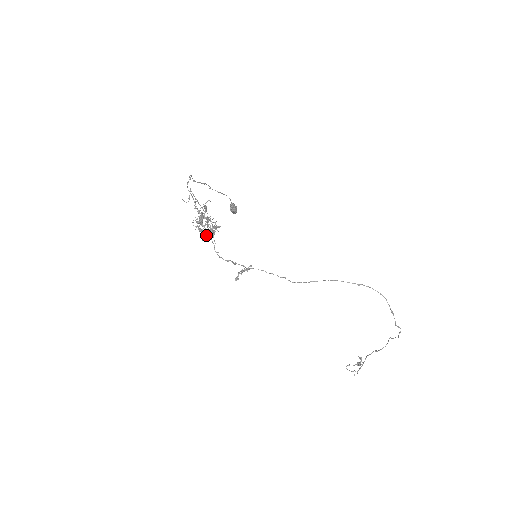
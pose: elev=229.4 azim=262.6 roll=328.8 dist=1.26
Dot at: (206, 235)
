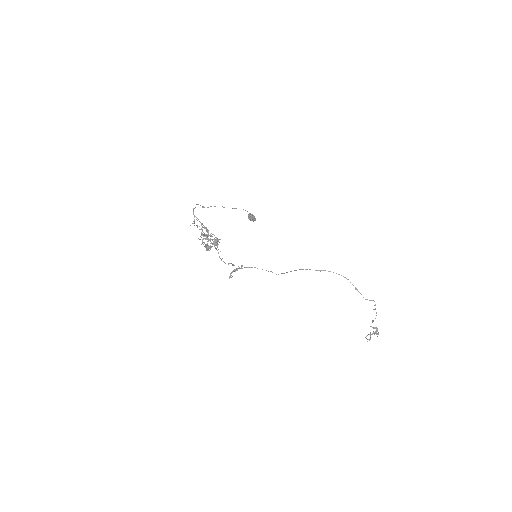
Dot at: (209, 248)
